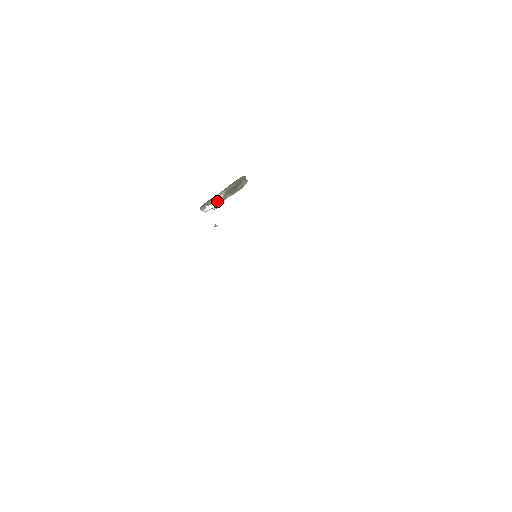
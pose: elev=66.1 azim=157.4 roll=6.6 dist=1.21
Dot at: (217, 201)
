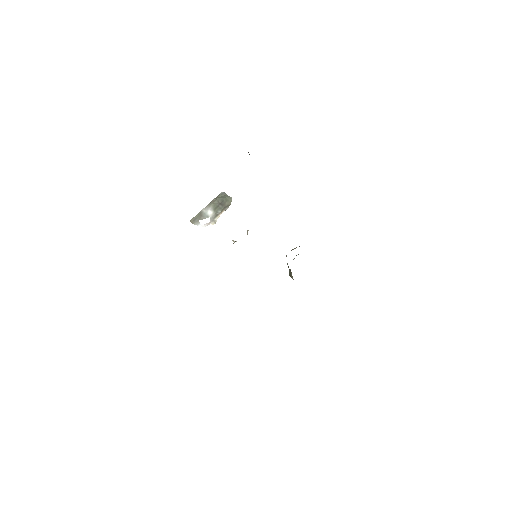
Dot at: (209, 216)
